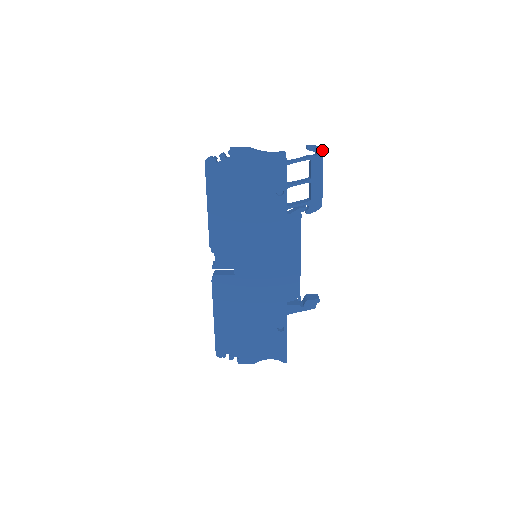
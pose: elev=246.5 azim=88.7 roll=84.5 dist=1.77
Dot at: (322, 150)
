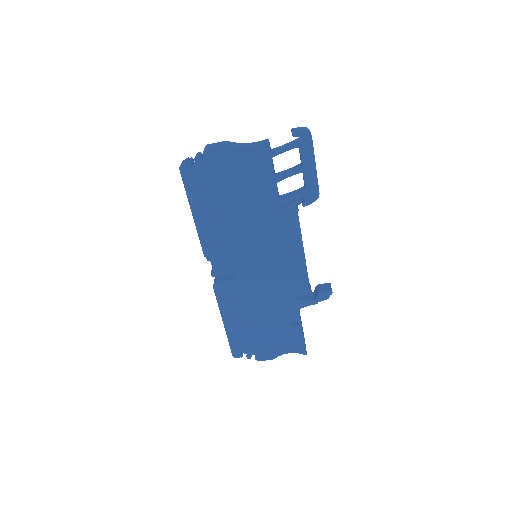
Dot at: (310, 134)
